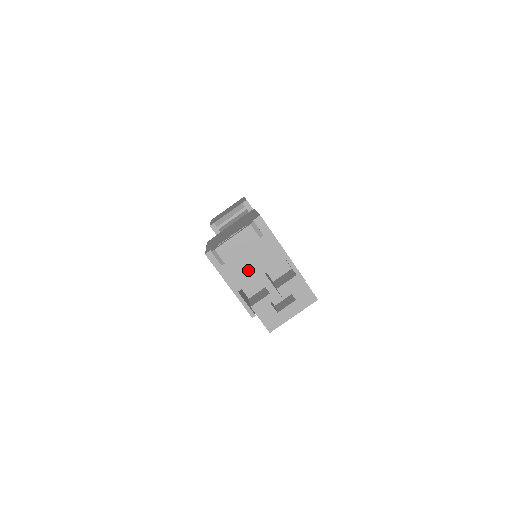
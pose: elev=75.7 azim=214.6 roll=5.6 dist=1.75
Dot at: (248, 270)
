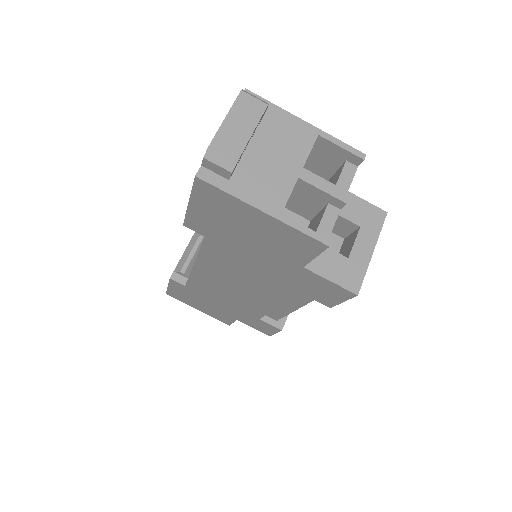
Dot at: (276, 173)
